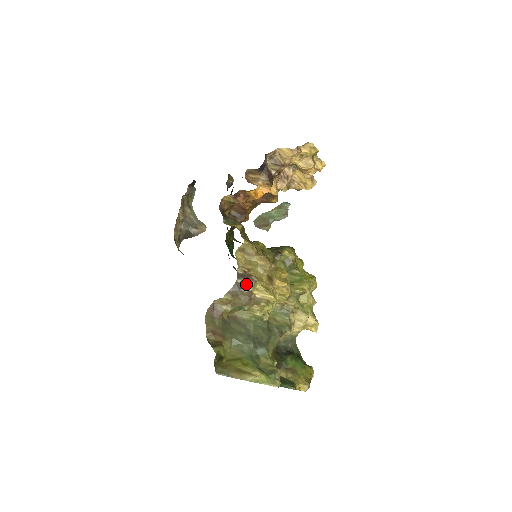
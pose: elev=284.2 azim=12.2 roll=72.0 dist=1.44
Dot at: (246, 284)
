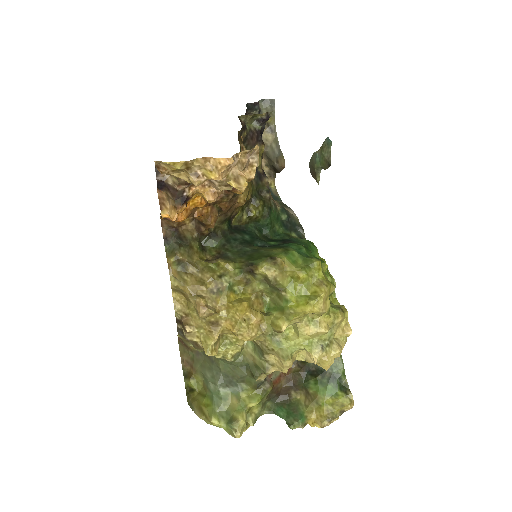
Dot at: (183, 332)
